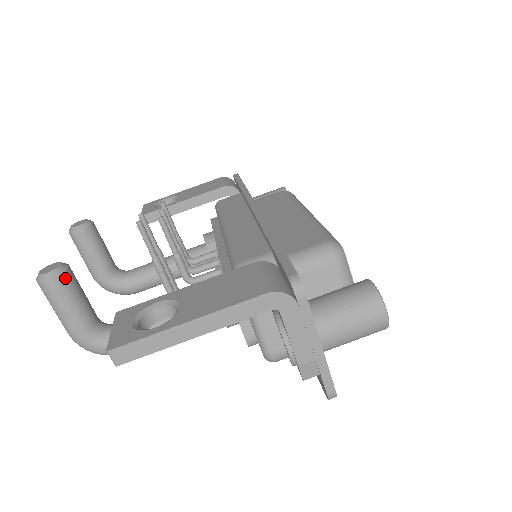
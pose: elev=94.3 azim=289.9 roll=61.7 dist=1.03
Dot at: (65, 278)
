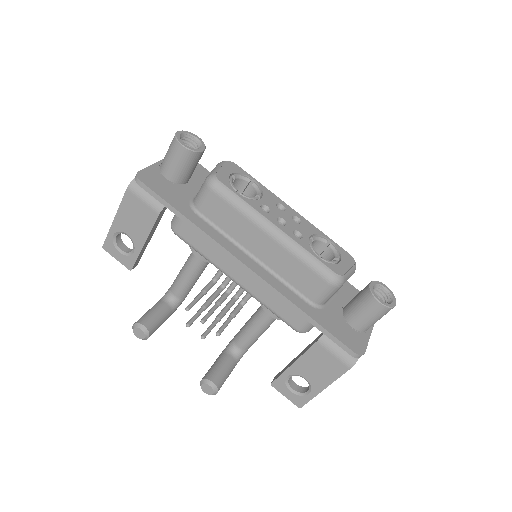
Dot at: (219, 385)
